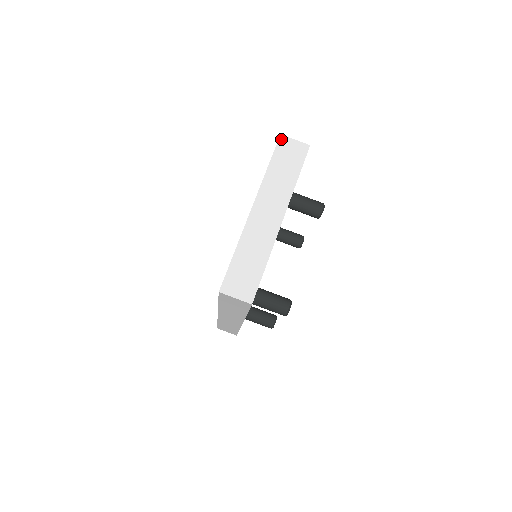
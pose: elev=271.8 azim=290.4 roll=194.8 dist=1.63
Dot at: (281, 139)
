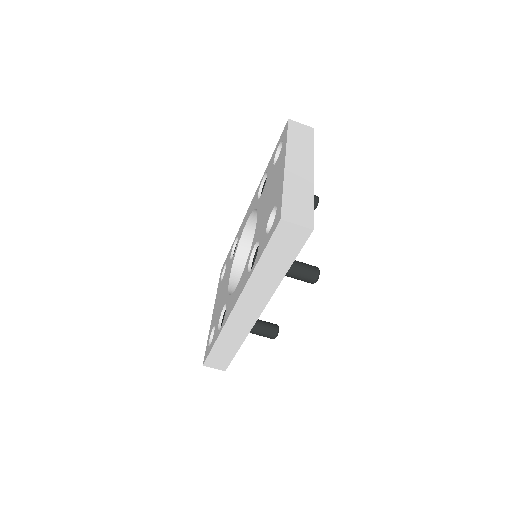
Dot at: (290, 122)
